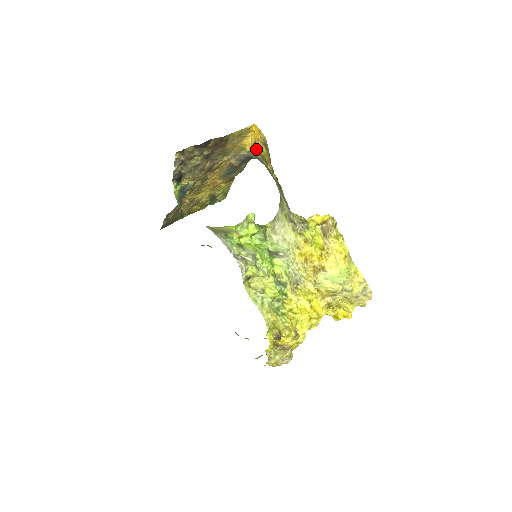
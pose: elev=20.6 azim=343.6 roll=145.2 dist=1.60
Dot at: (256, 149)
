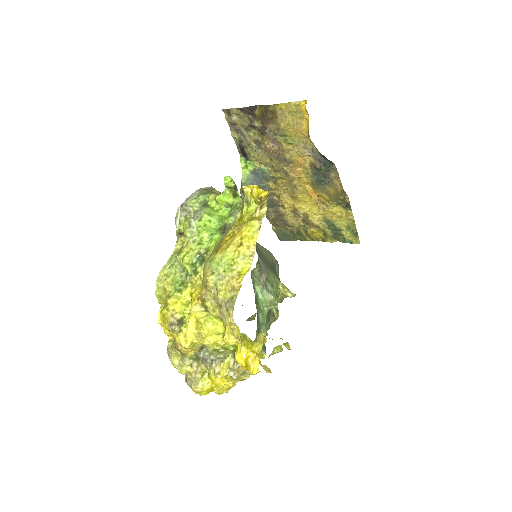
Dot at: occluded
